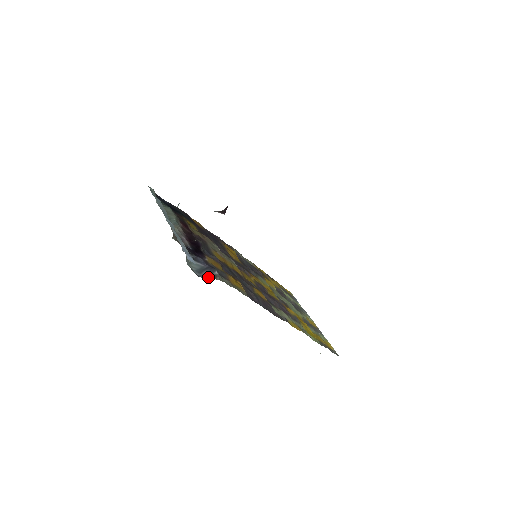
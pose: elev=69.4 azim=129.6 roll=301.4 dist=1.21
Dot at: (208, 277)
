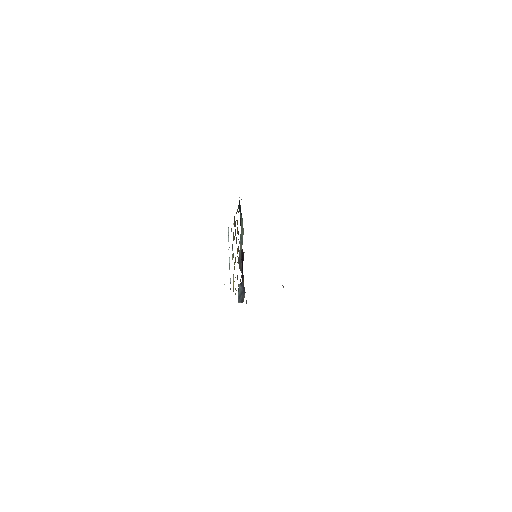
Dot at: (241, 301)
